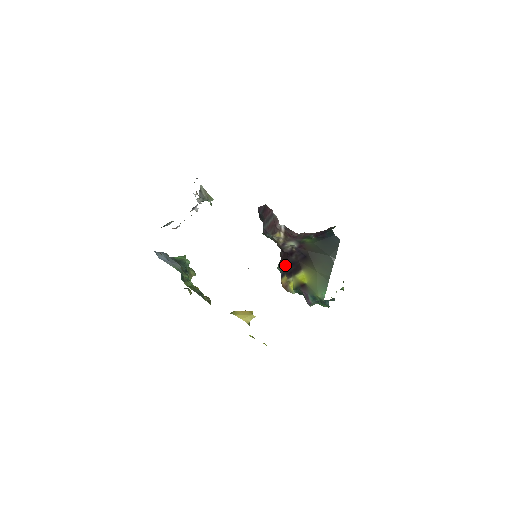
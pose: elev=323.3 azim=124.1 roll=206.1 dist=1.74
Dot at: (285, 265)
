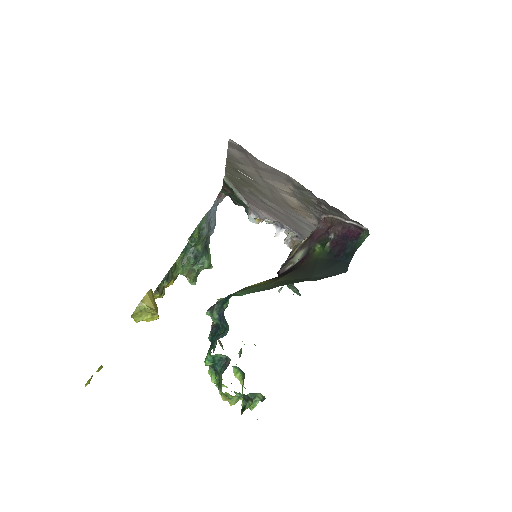
Dot at: occluded
